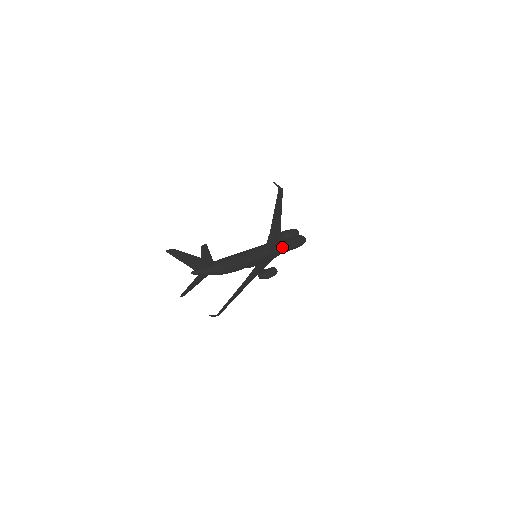
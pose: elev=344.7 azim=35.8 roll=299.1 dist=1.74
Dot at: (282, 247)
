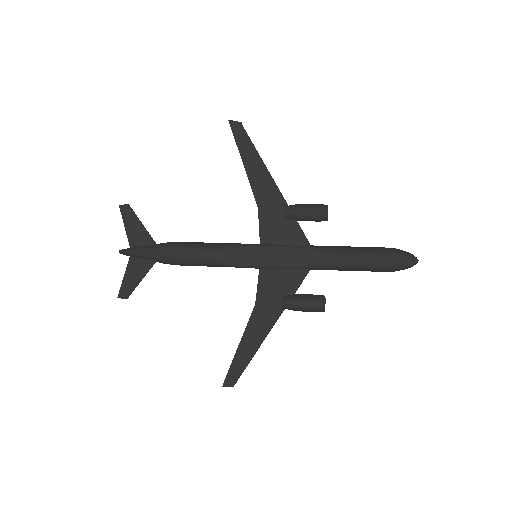
Dot at: (319, 248)
